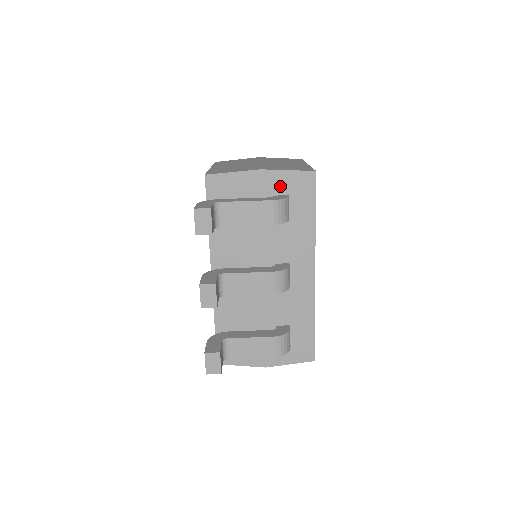
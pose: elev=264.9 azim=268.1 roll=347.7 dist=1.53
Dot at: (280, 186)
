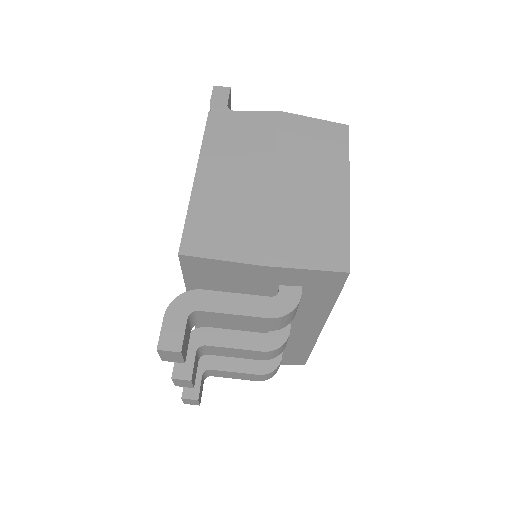
Dot at: (291, 279)
